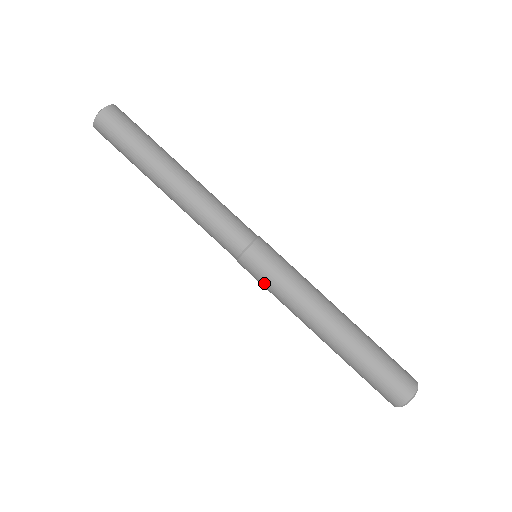
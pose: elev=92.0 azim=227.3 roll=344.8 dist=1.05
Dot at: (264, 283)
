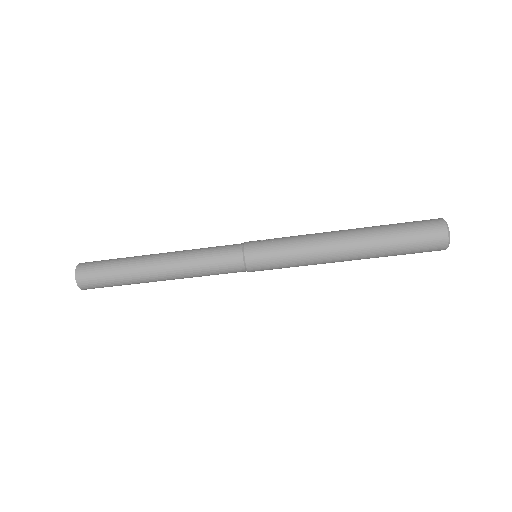
Dot at: occluded
